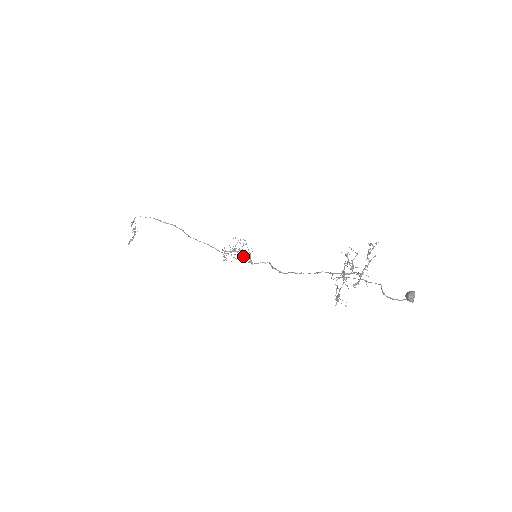
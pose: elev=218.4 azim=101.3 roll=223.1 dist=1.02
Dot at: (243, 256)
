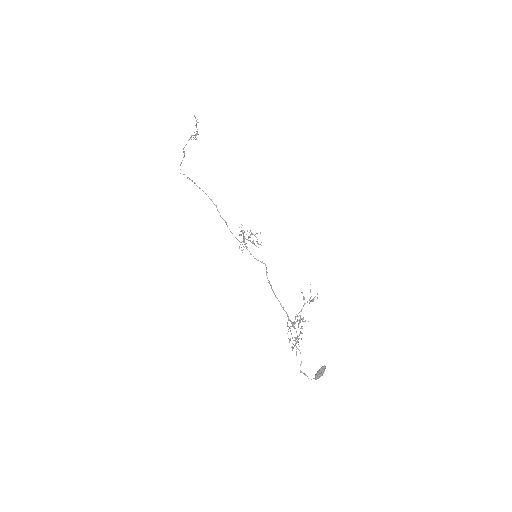
Dot at: (252, 243)
